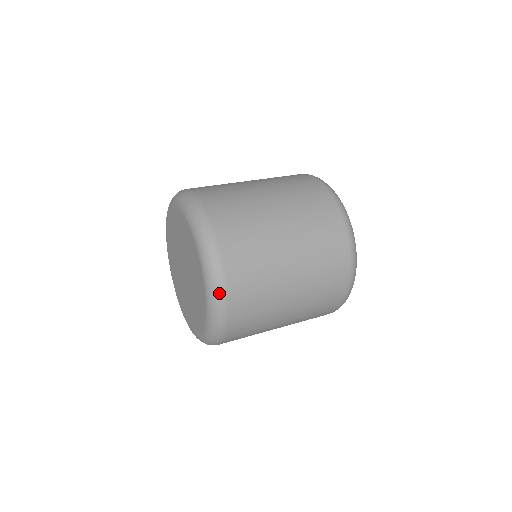
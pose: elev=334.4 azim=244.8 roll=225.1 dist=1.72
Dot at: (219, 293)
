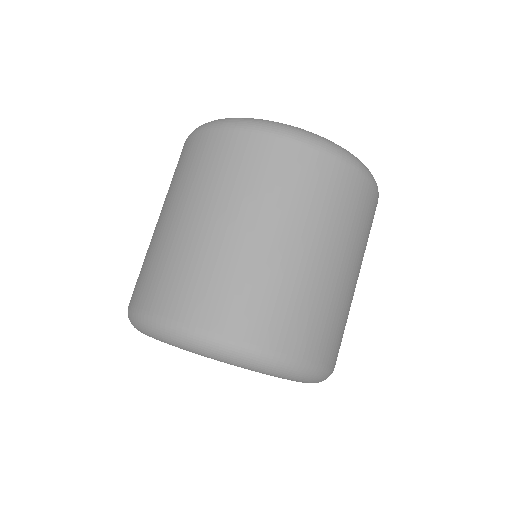
Dot at: (301, 371)
